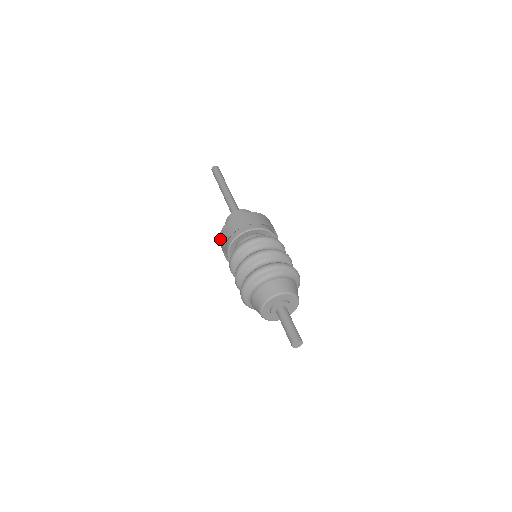
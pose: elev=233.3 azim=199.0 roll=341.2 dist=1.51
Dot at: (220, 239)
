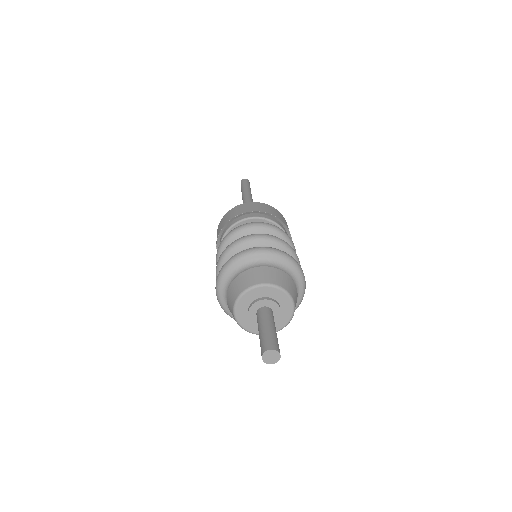
Dot at: occluded
